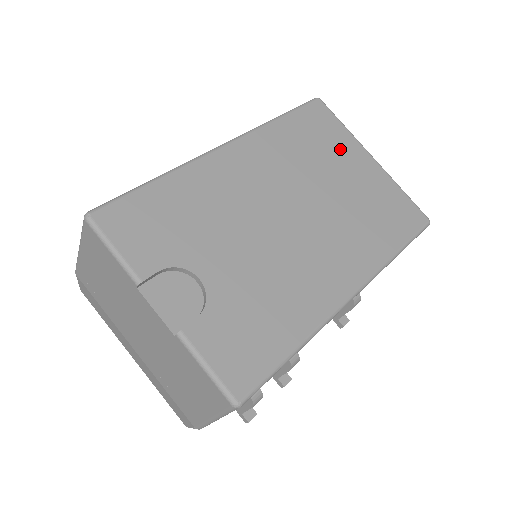
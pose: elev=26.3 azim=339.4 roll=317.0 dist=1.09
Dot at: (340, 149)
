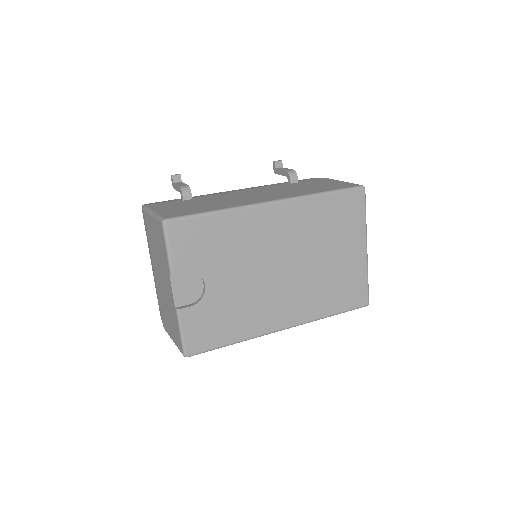
Dot at: (349, 234)
